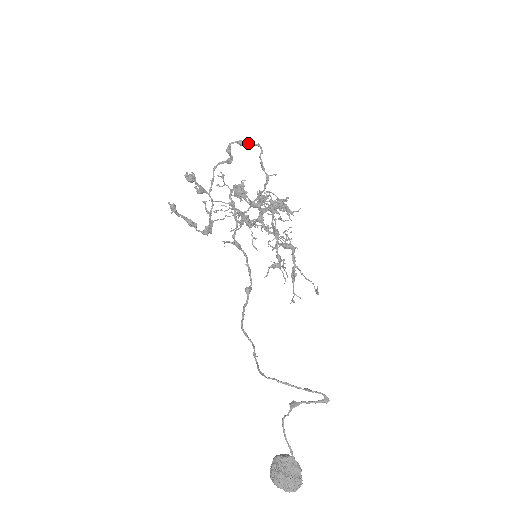
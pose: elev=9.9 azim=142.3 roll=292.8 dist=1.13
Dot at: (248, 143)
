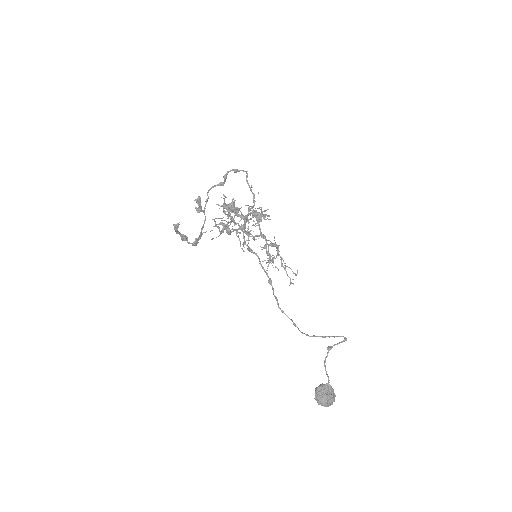
Dot at: occluded
